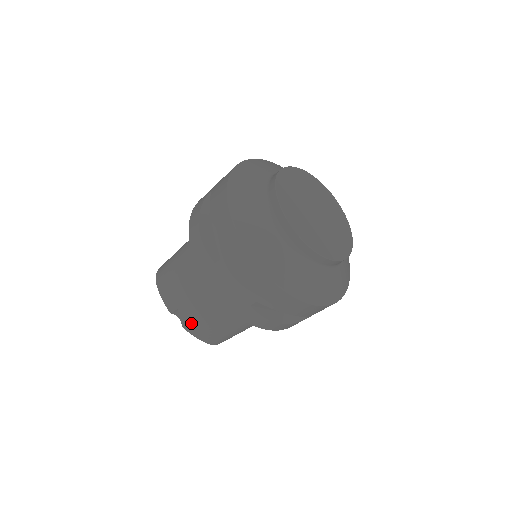
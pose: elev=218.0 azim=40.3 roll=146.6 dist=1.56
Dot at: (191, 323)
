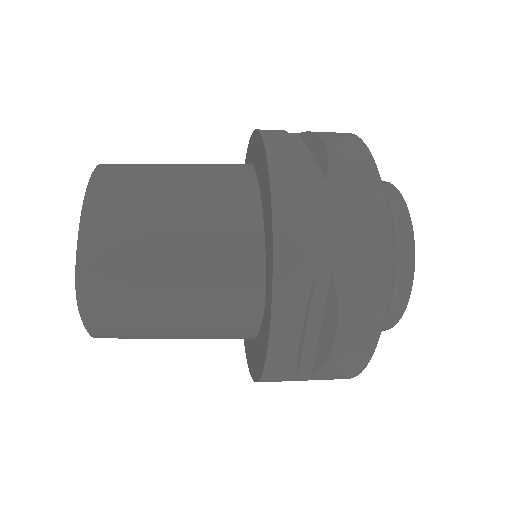
Dot at: occluded
